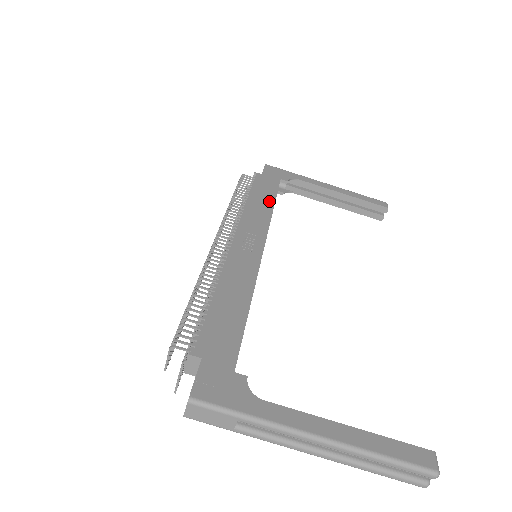
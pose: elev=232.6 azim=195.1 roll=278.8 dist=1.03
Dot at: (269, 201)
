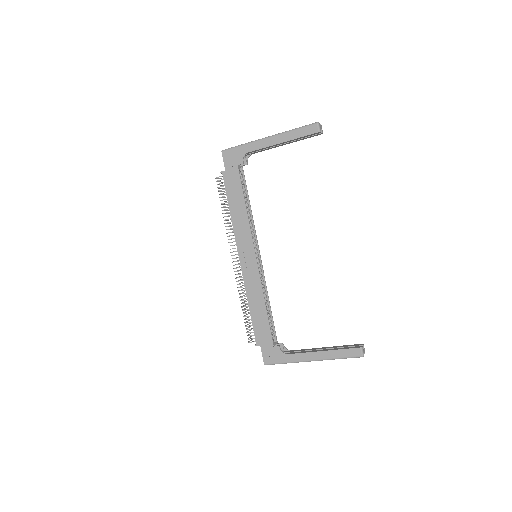
Dot at: (241, 204)
